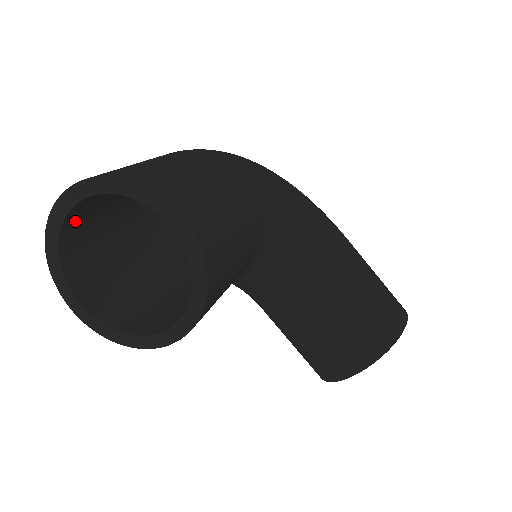
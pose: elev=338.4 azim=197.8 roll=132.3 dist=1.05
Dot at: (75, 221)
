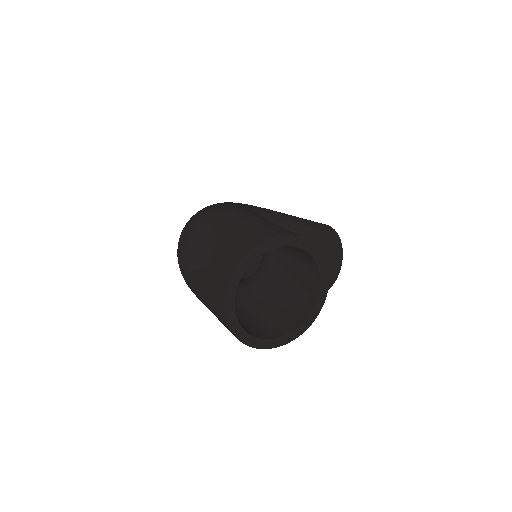
Dot at: occluded
